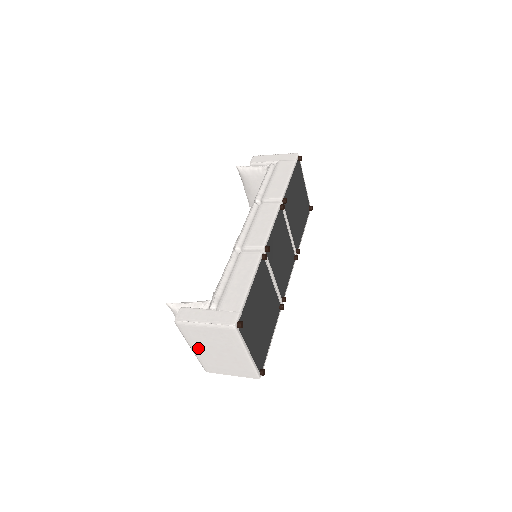
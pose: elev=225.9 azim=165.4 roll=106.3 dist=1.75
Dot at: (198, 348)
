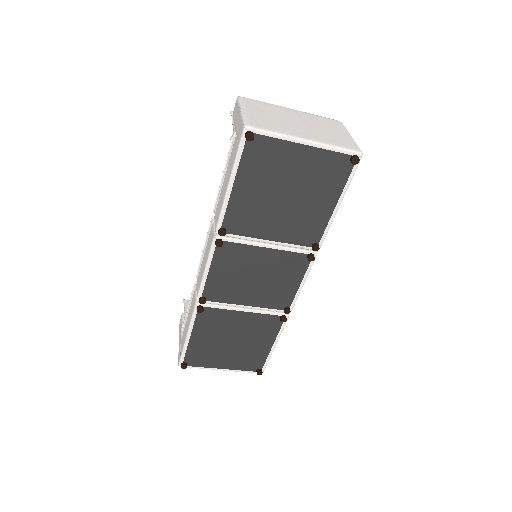
Dot at: occluded
